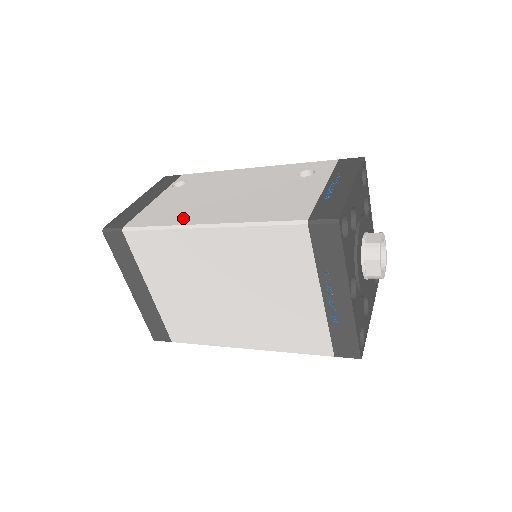
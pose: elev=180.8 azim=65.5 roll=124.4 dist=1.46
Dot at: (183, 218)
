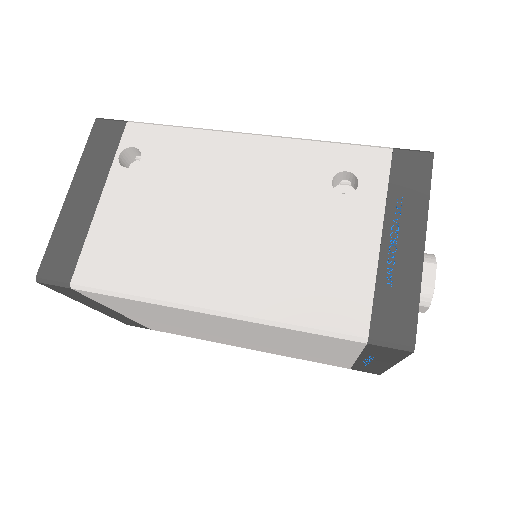
Dot at: (166, 281)
